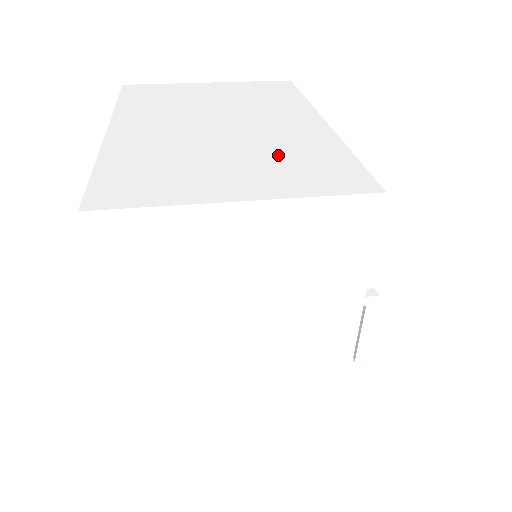
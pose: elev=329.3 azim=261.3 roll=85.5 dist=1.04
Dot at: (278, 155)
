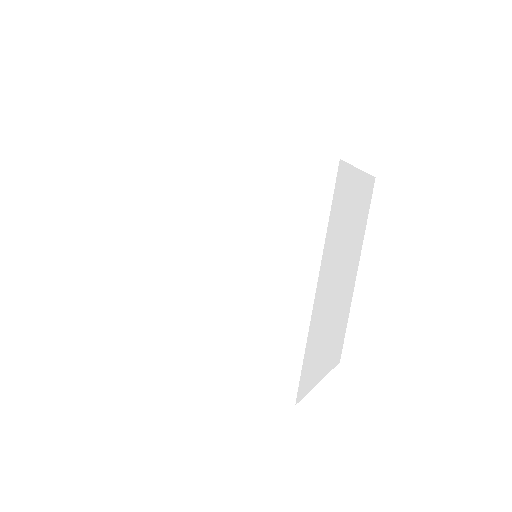
Dot at: occluded
